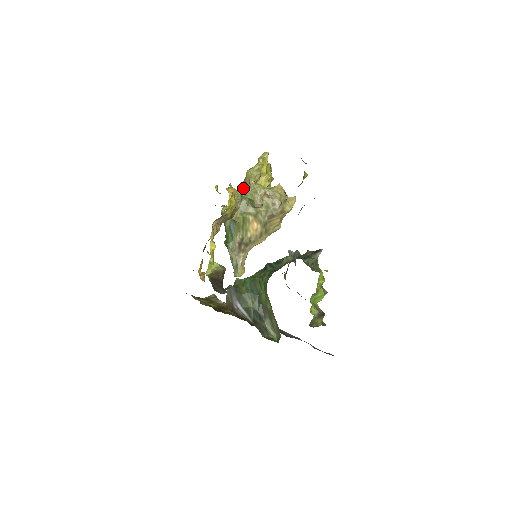
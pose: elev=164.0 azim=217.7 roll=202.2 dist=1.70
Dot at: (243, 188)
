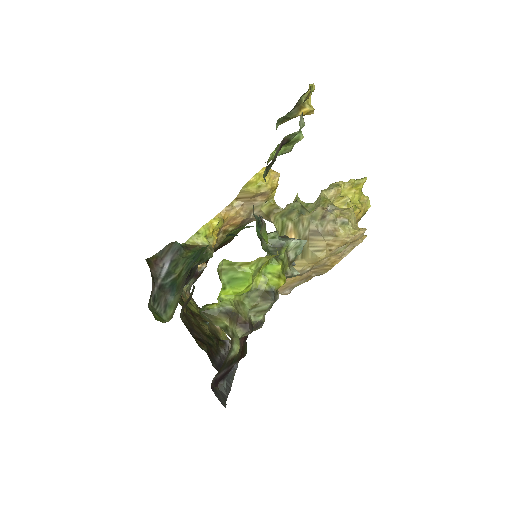
Dot at: occluded
